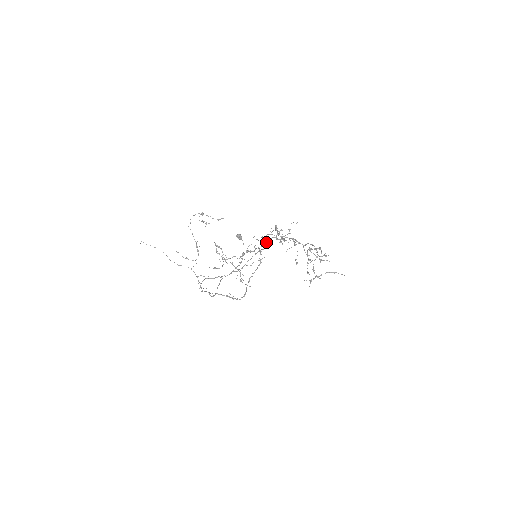
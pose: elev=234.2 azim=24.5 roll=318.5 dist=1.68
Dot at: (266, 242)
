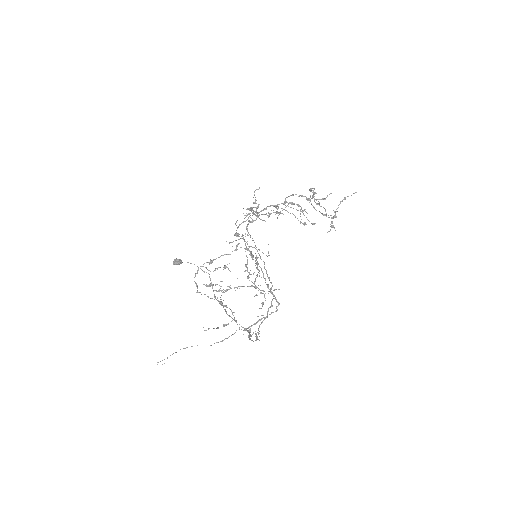
Dot at: occluded
